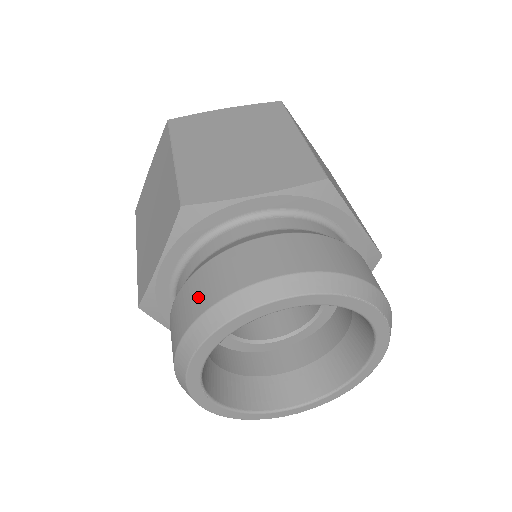
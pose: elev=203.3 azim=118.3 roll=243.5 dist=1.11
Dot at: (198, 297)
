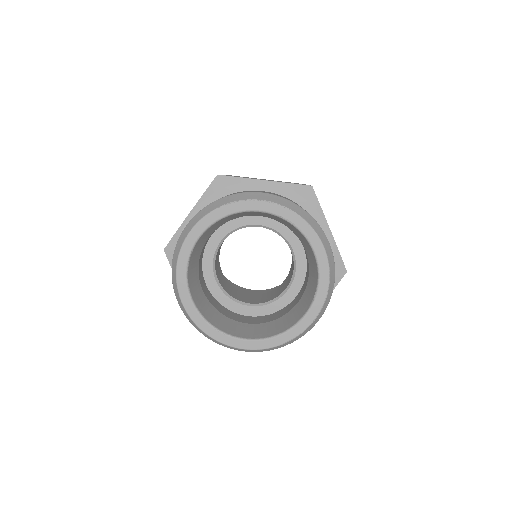
Dot at: occluded
